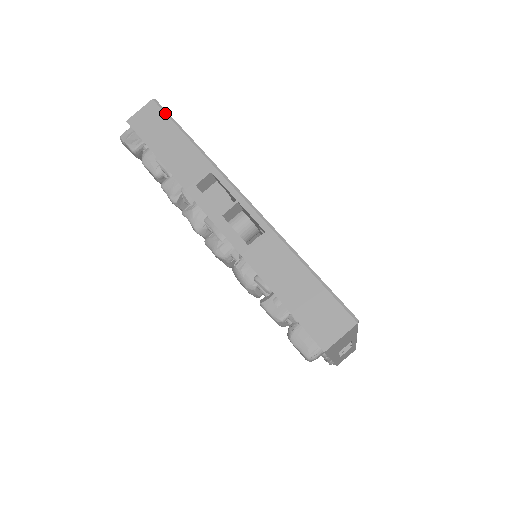
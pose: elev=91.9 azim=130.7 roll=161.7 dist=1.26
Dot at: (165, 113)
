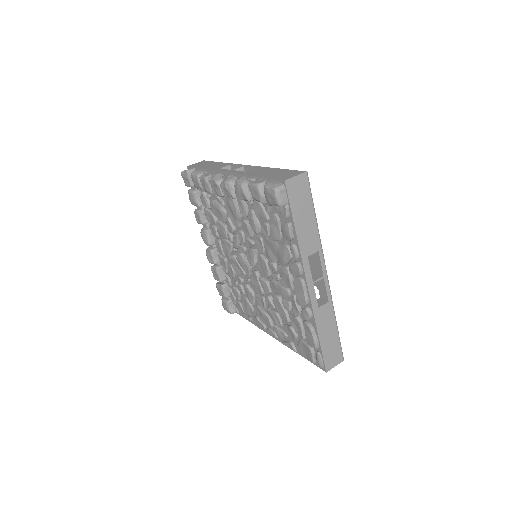
Dot at: (209, 161)
